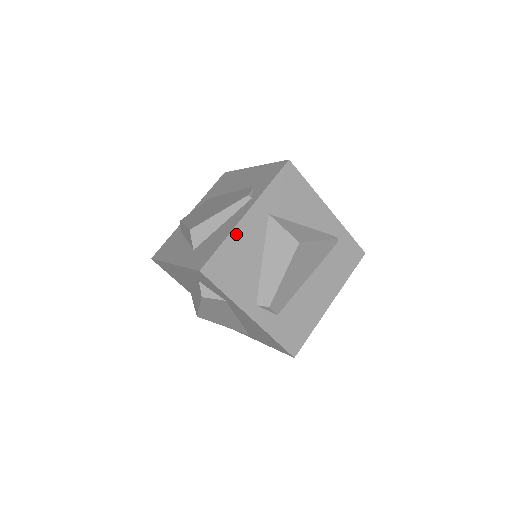
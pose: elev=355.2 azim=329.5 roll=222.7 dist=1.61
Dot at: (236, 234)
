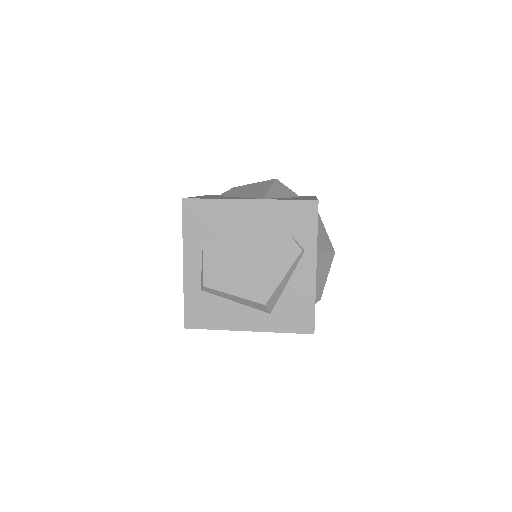
Dot at: (315, 288)
